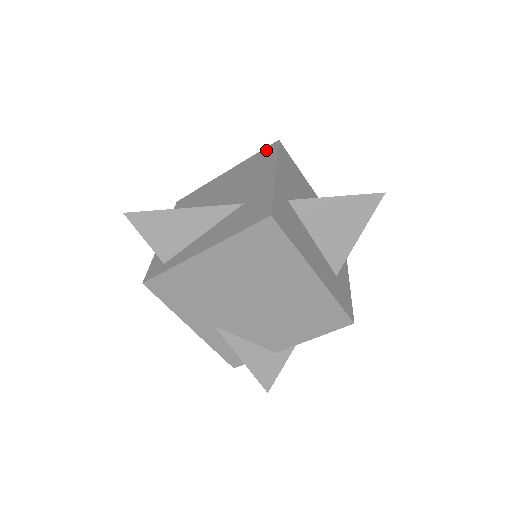
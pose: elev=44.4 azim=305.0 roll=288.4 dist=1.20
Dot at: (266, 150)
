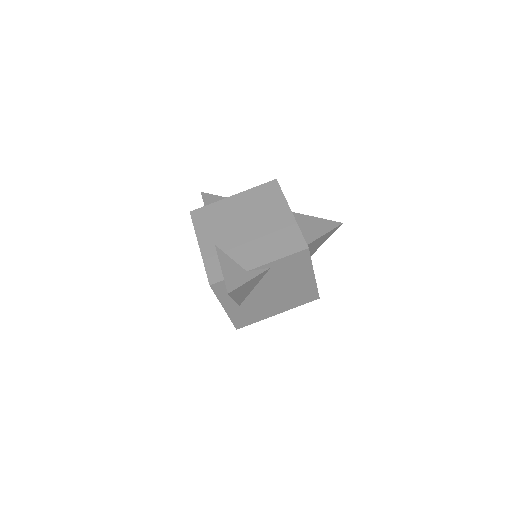
Dot at: occluded
